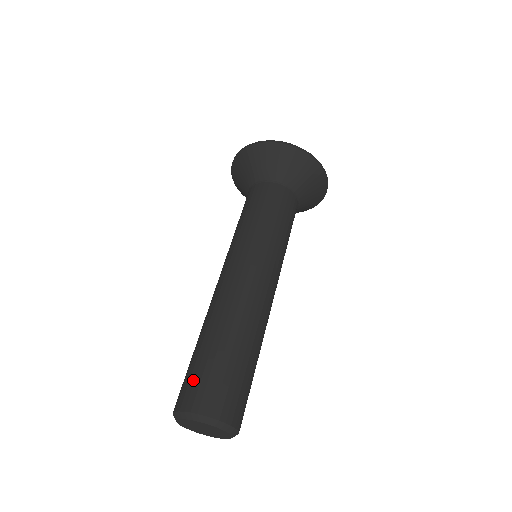
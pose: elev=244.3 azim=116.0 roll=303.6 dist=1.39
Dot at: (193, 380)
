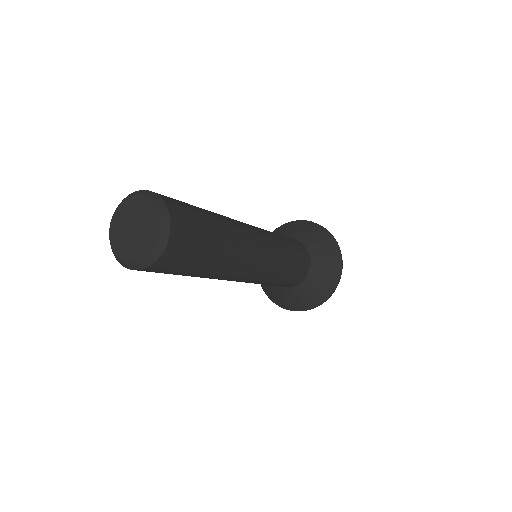
Dot at: occluded
